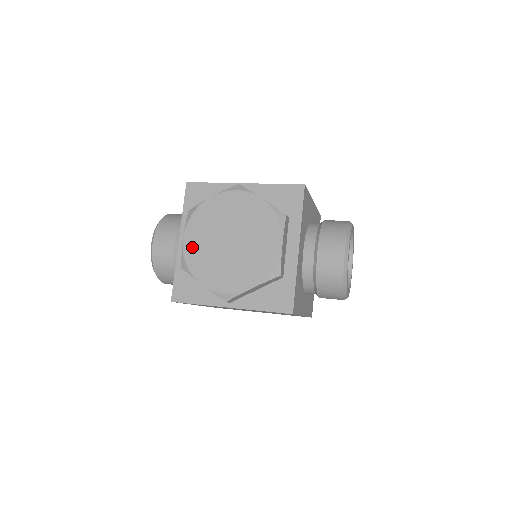
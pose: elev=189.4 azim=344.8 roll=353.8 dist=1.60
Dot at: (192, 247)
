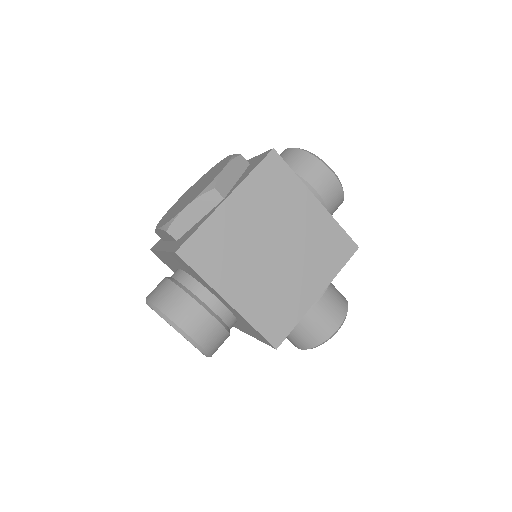
Dot at: (166, 220)
